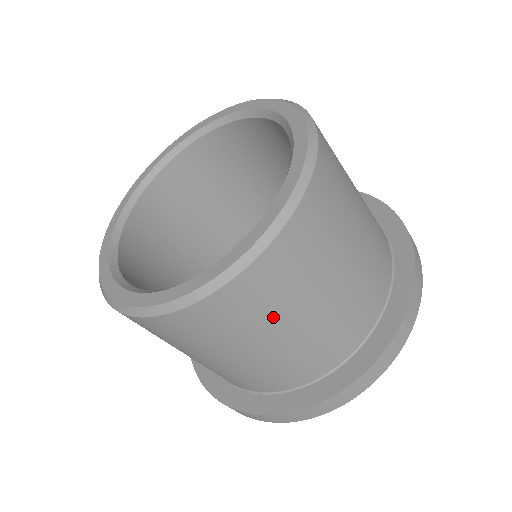
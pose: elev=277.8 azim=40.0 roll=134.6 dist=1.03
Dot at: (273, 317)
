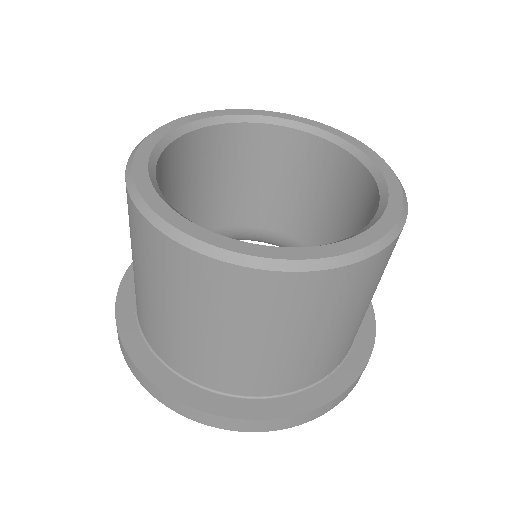
Dot at: (199, 307)
